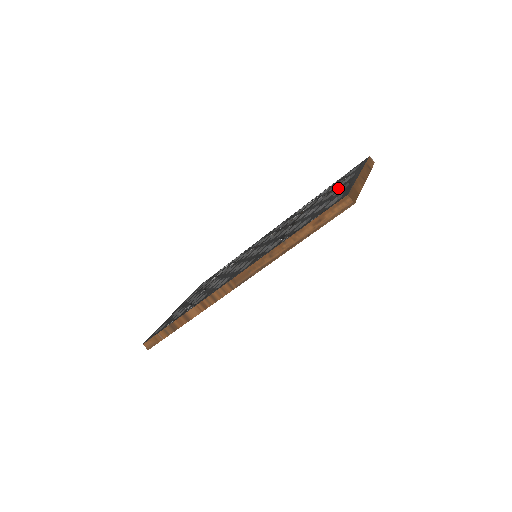
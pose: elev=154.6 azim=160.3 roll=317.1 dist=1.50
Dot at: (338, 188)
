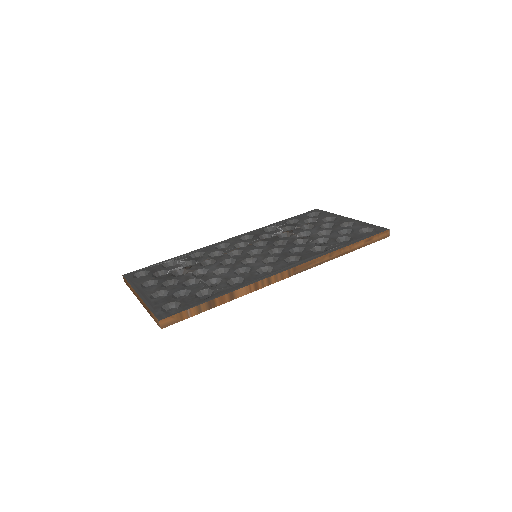
Dot at: (333, 223)
